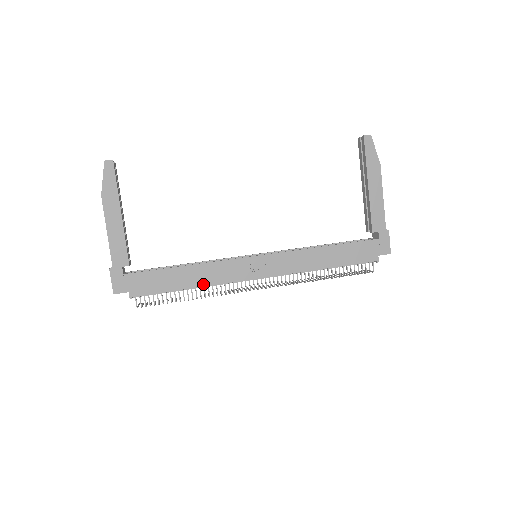
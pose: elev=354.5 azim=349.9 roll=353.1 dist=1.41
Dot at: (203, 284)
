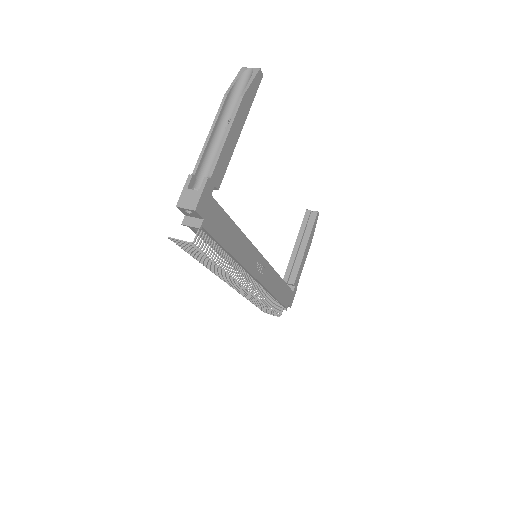
Dot at: (236, 257)
